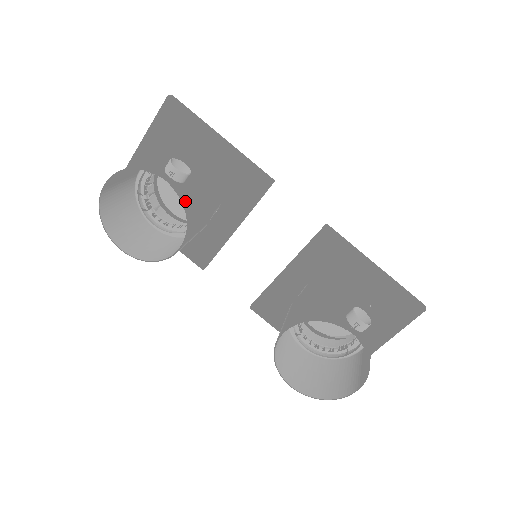
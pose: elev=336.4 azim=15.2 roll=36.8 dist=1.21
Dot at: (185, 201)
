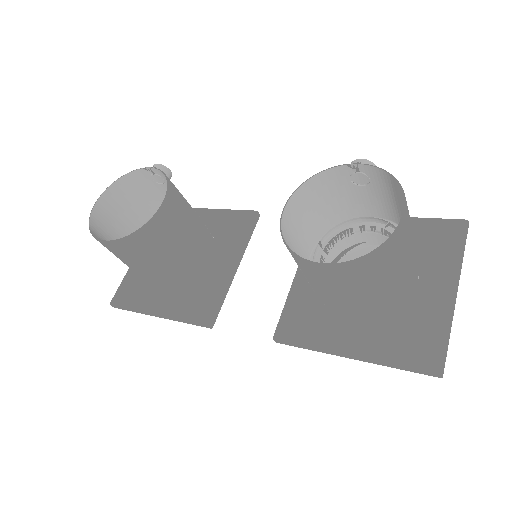
Dot at: occluded
